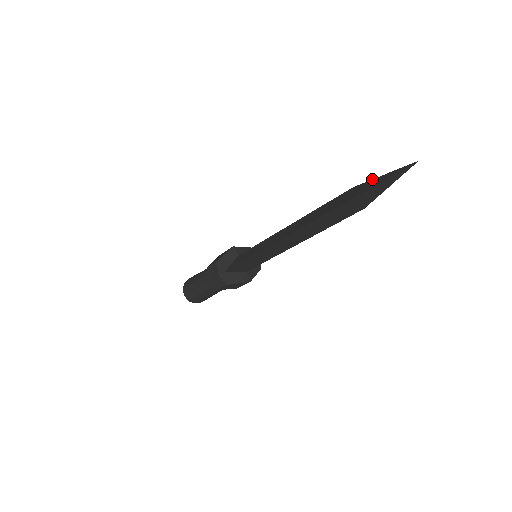
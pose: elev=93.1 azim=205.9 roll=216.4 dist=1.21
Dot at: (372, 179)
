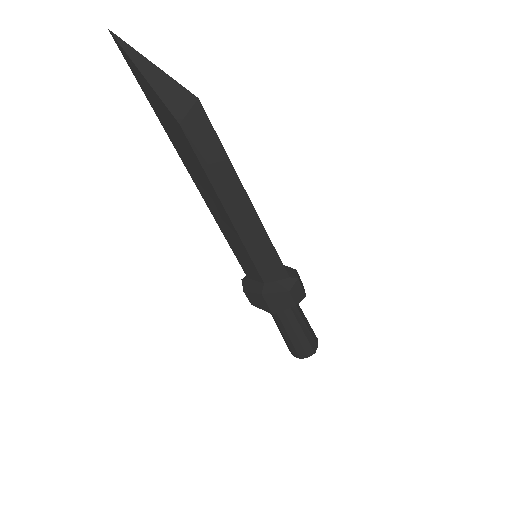
Dot at: occluded
